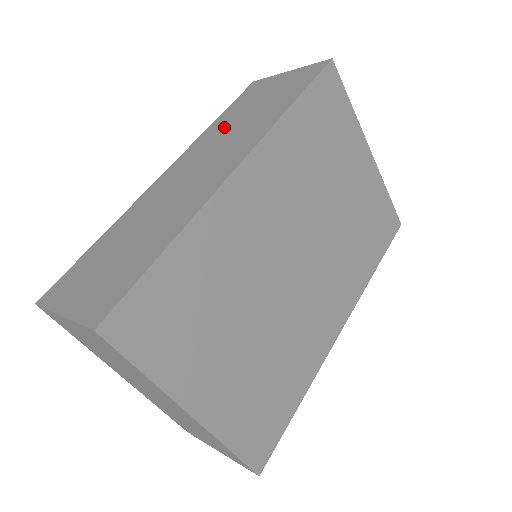
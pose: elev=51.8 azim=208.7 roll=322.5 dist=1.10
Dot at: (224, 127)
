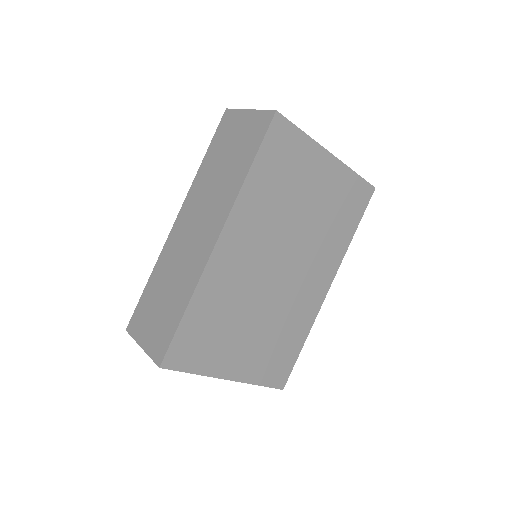
Dot at: (209, 176)
